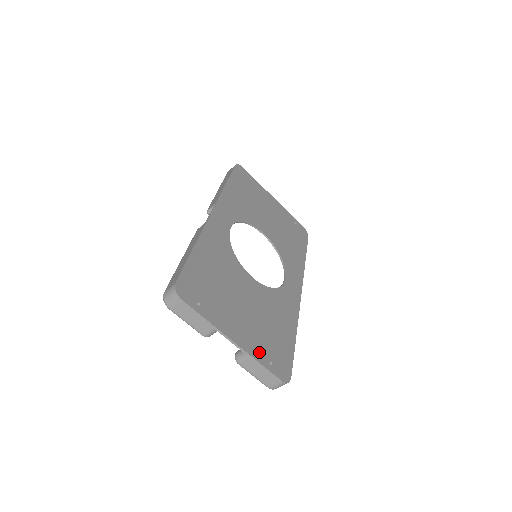
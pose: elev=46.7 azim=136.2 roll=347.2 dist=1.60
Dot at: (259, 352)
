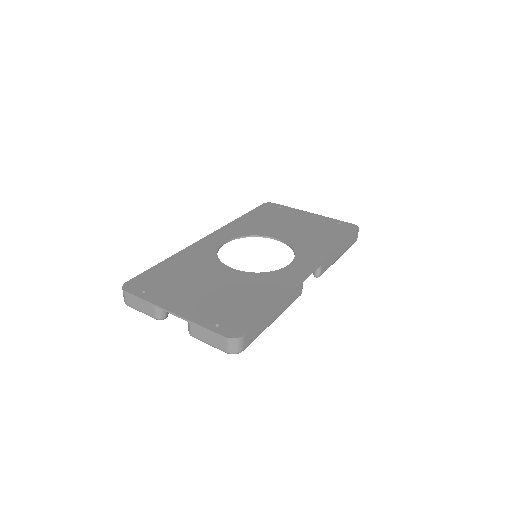
Dot at: (204, 317)
